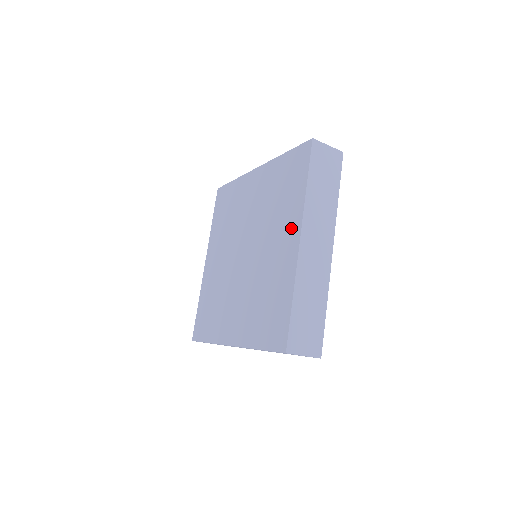
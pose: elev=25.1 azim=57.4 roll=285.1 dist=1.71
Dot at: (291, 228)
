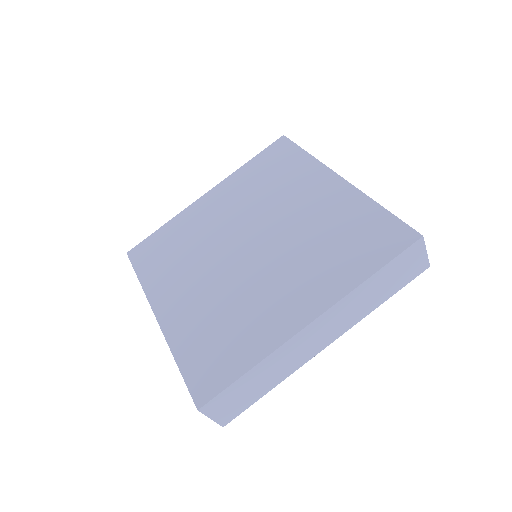
Dot at: (317, 180)
